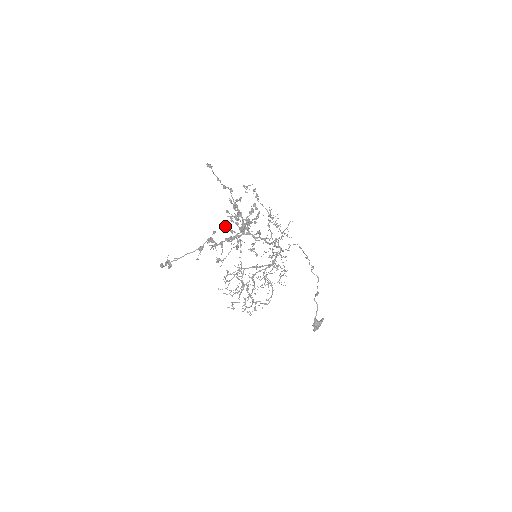
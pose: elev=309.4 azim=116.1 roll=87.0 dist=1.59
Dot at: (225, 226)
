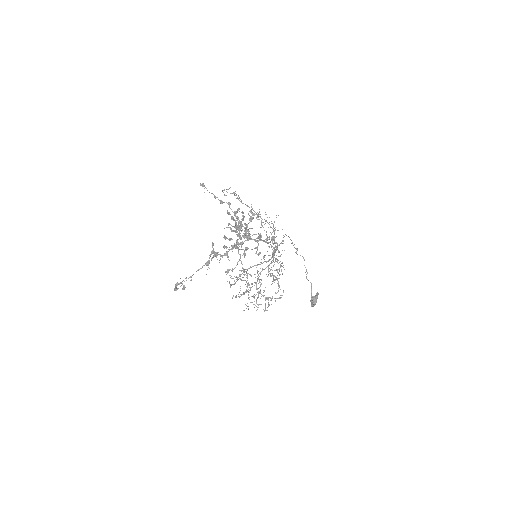
Dot at: (224, 236)
